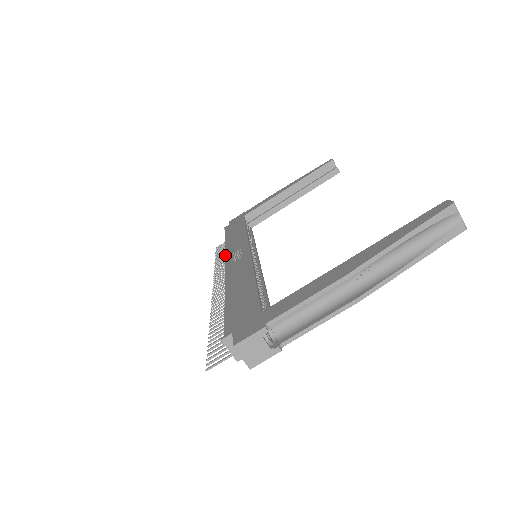
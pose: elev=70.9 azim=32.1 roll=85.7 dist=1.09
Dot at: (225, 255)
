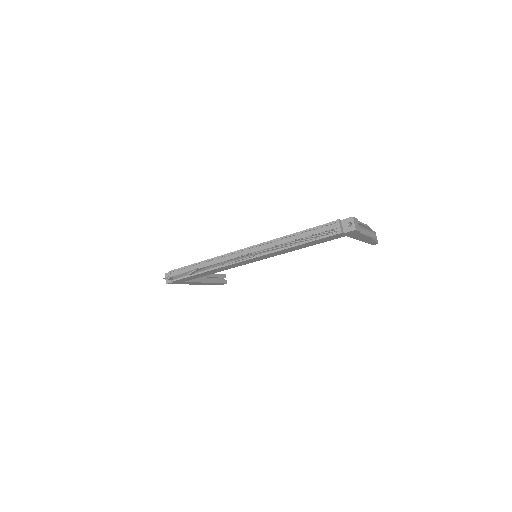
Dot at: (232, 252)
